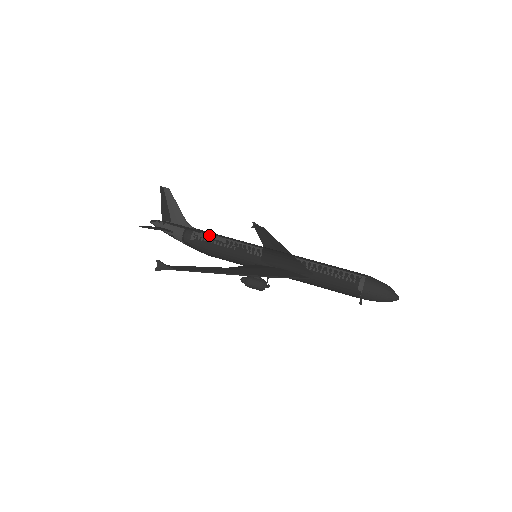
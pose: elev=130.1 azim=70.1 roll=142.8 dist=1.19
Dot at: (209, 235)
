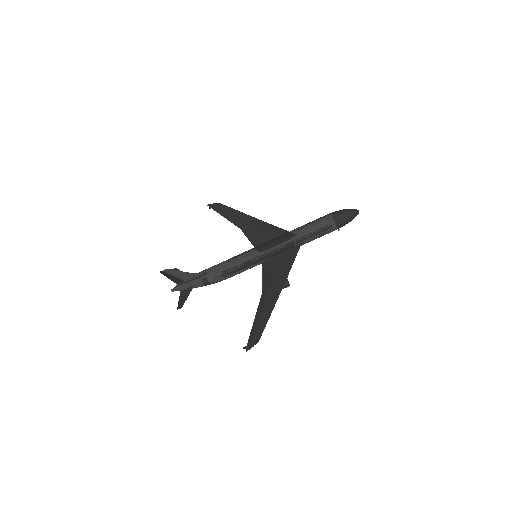
Dot at: (218, 271)
